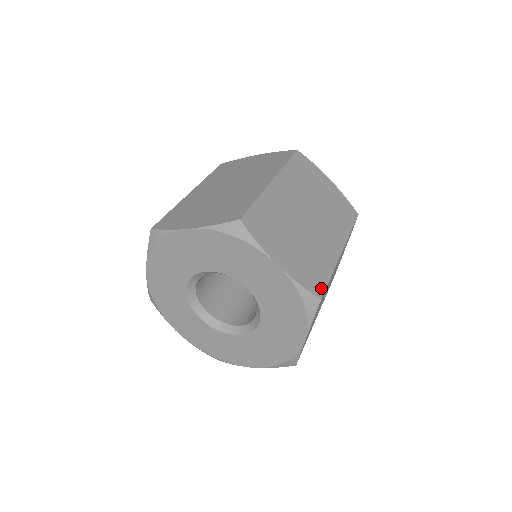
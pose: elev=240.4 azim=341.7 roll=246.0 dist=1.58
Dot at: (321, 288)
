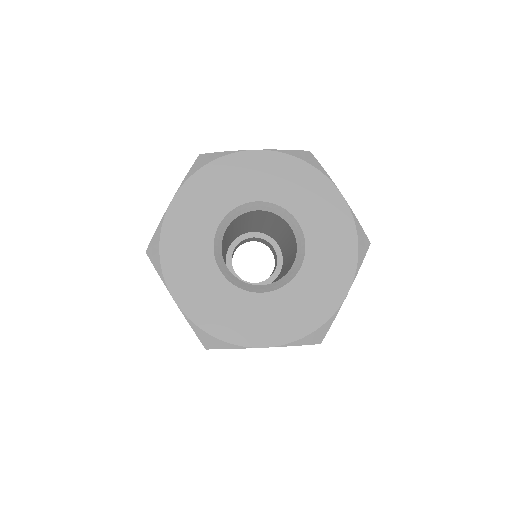
Dot at: occluded
